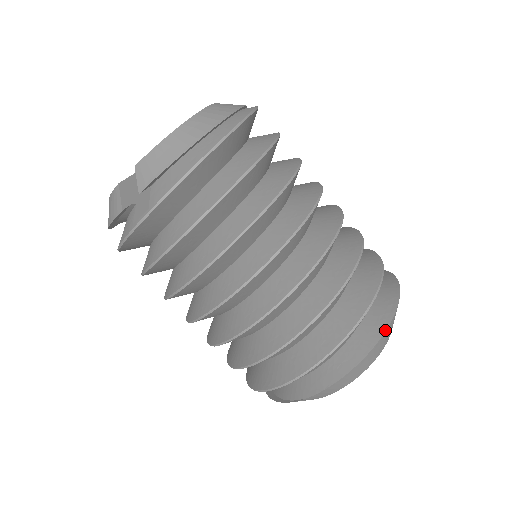
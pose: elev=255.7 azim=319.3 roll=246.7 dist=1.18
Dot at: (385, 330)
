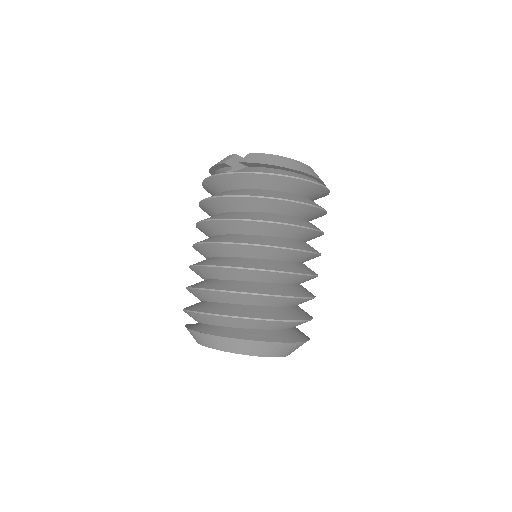
Dot at: (273, 341)
